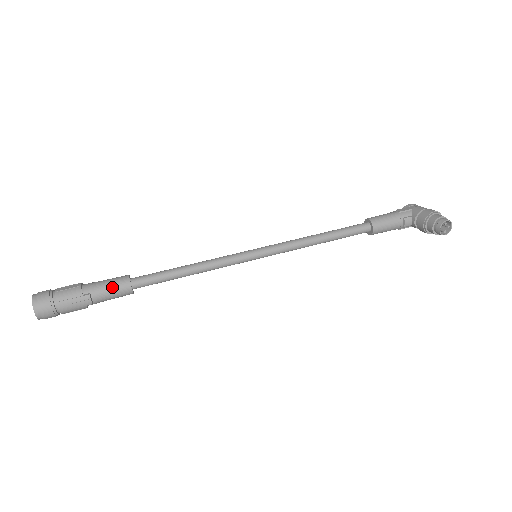
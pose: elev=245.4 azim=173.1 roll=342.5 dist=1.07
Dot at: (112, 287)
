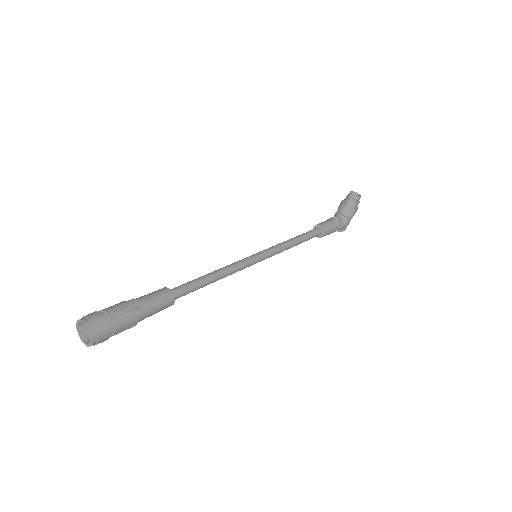
Dot at: (152, 293)
